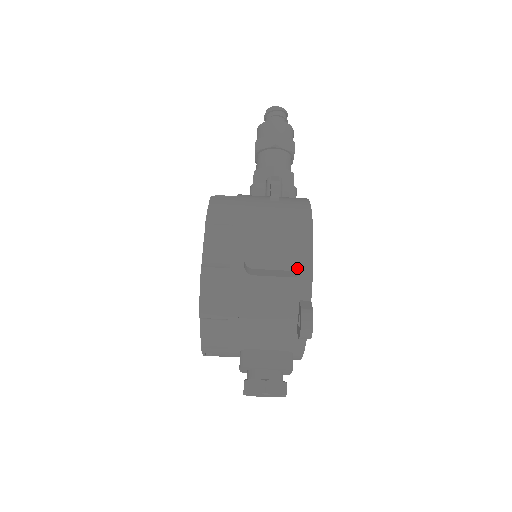
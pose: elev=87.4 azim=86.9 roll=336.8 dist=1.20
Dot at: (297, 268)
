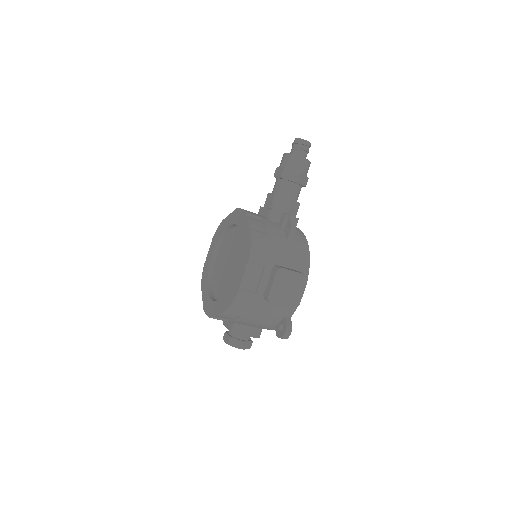
Dot at: (295, 307)
